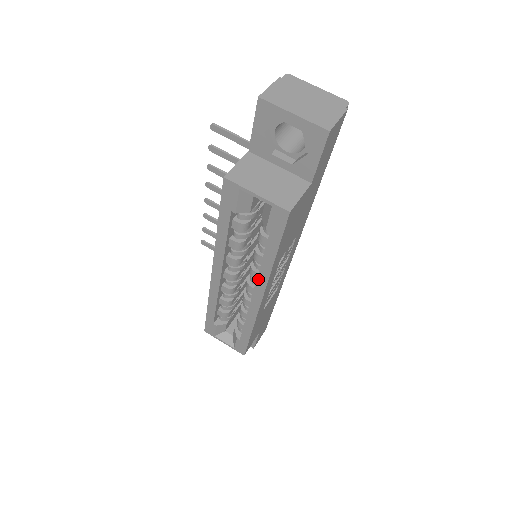
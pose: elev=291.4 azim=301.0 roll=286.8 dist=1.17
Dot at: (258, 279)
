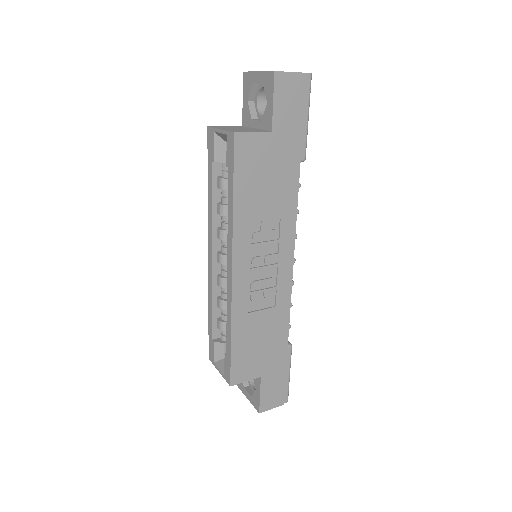
Dot at: (228, 239)
